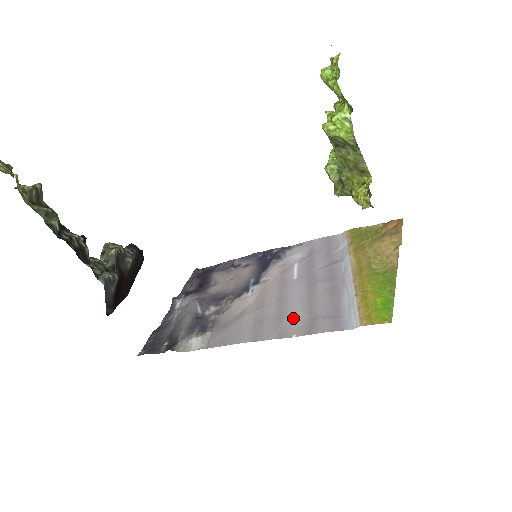
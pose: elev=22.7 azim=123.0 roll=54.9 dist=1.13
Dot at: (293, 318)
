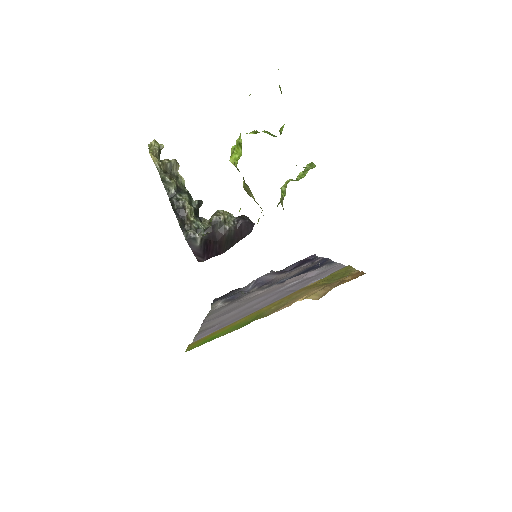
Dot at: (221, 318)
